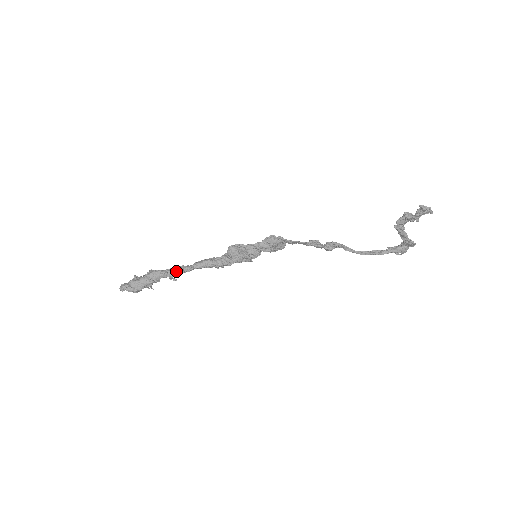
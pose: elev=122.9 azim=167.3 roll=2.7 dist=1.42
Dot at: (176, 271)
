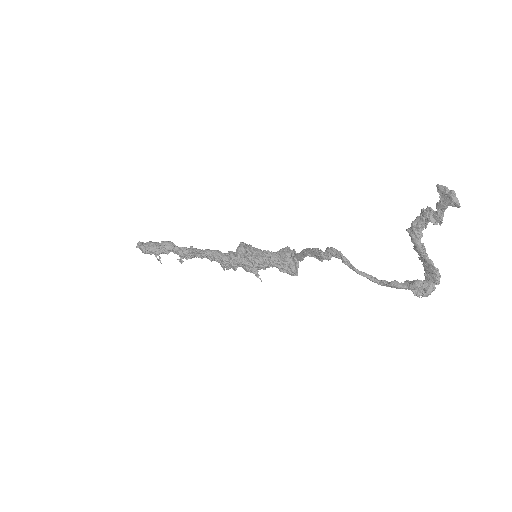
Dot at: (185, 249)
